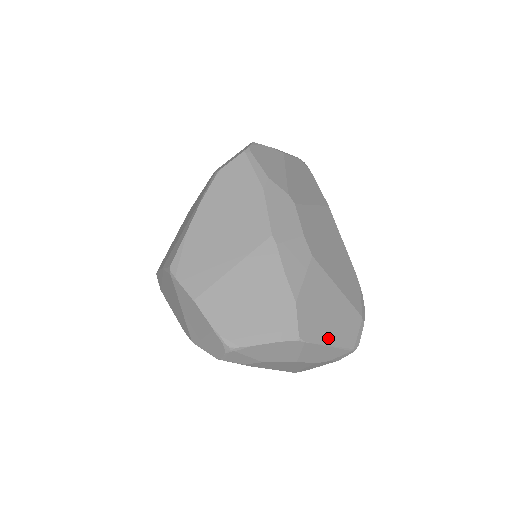
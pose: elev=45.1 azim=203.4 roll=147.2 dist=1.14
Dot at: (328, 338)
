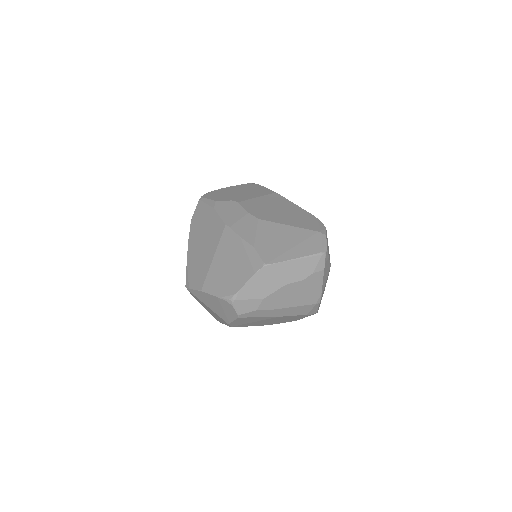
Dot at: (292, 255)
